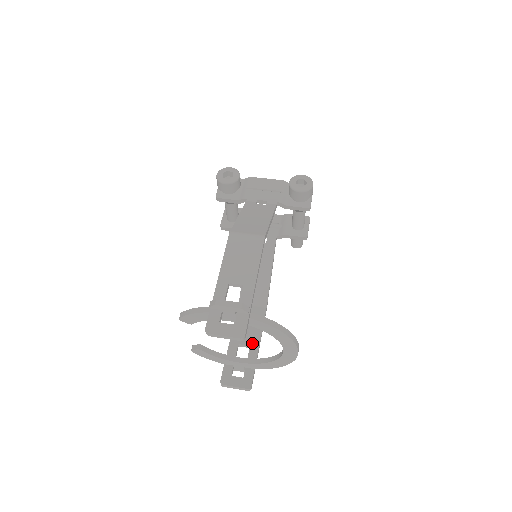
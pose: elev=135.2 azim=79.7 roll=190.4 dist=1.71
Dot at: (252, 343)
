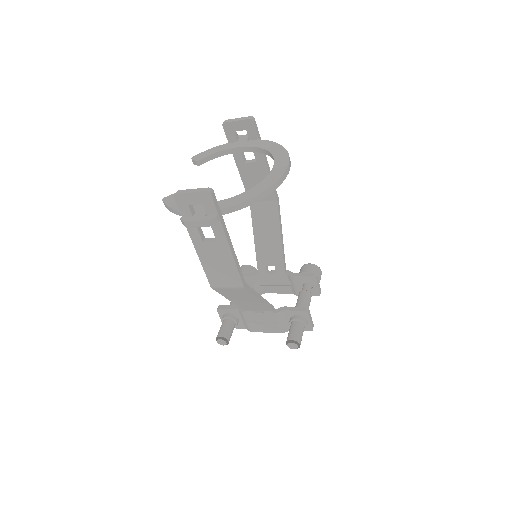
Dot at: occluded
